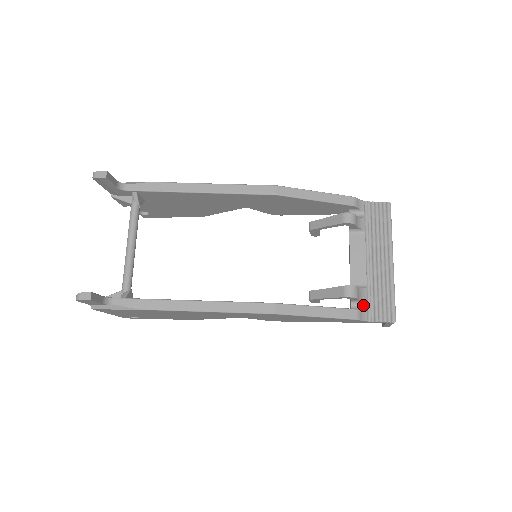
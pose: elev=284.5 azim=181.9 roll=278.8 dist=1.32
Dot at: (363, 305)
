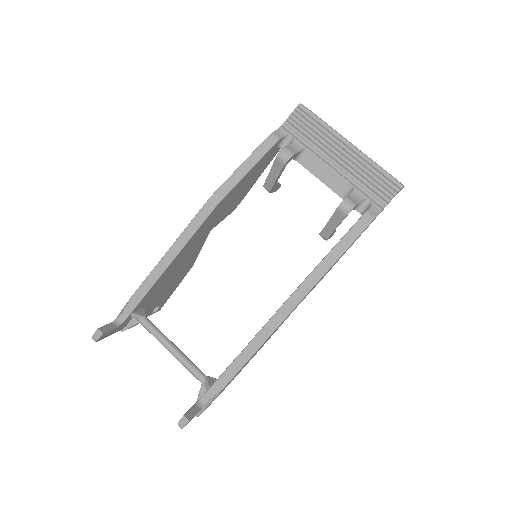
Dot at: (366, 202)
